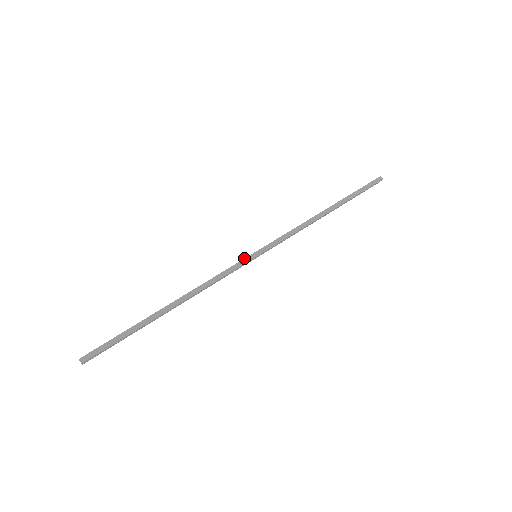
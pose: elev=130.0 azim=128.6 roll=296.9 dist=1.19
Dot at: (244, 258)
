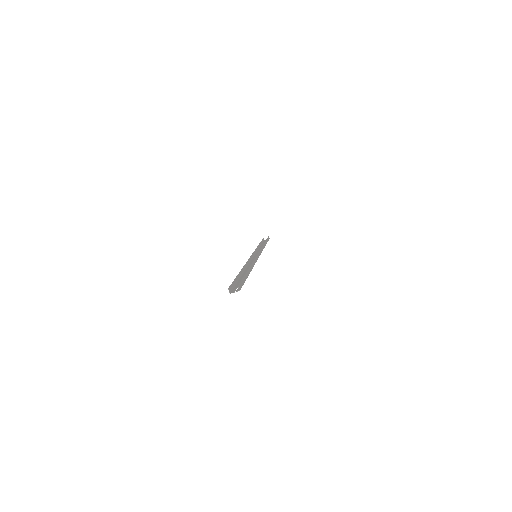
Dot at: (257, 254)
